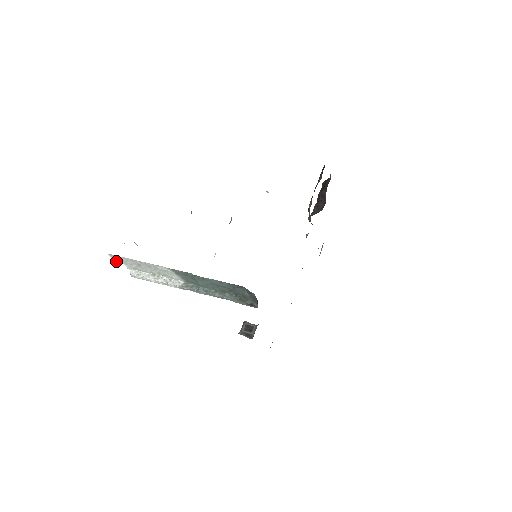
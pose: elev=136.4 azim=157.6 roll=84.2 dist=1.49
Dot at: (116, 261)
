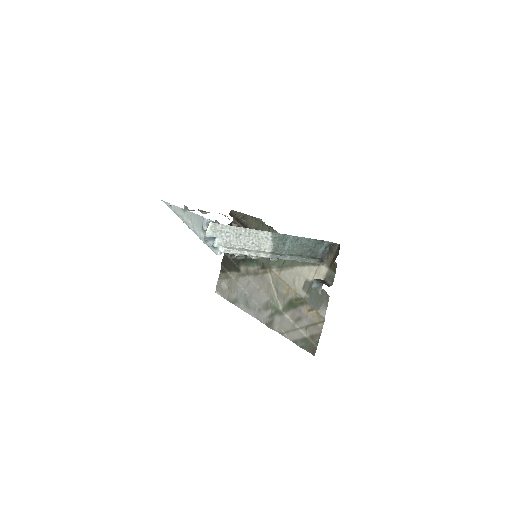
Dot at: (212, 235)
